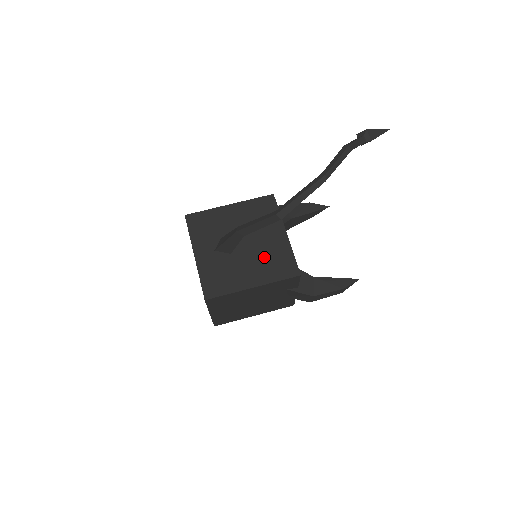
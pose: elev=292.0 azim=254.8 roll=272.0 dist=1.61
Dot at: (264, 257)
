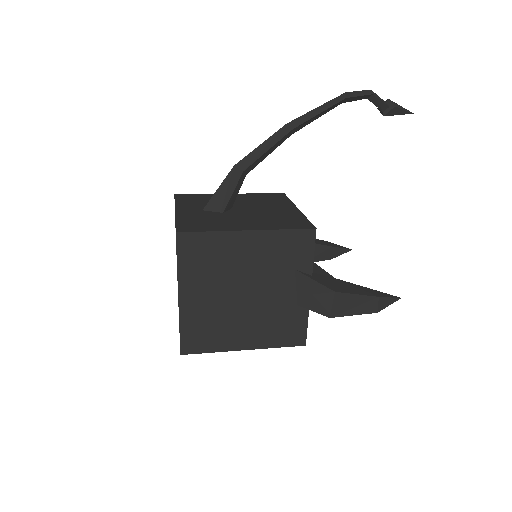
Dot at: (267, 217)
